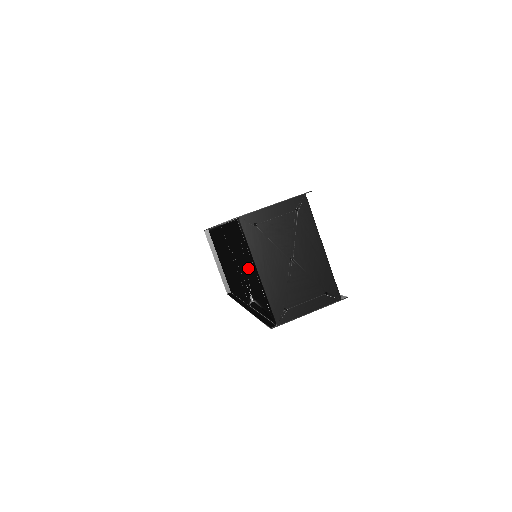
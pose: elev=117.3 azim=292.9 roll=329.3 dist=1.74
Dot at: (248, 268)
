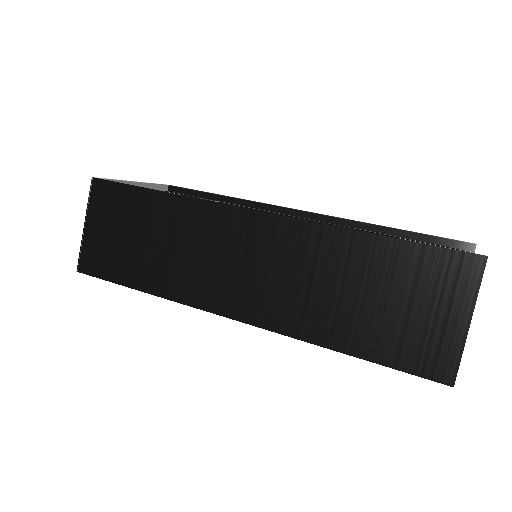
Dot at: occluded
